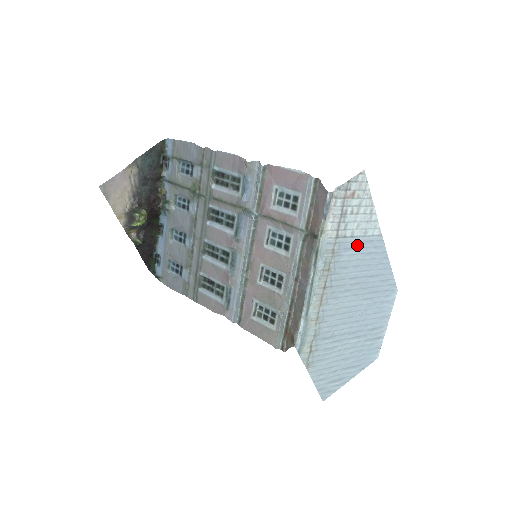
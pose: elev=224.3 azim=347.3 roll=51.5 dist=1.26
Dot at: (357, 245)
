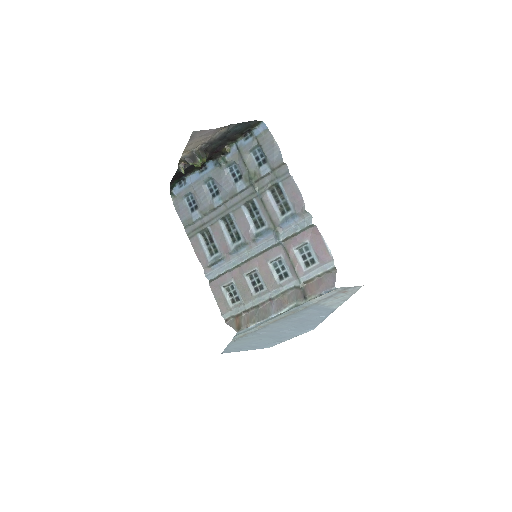
Dot at: (320, 308)
